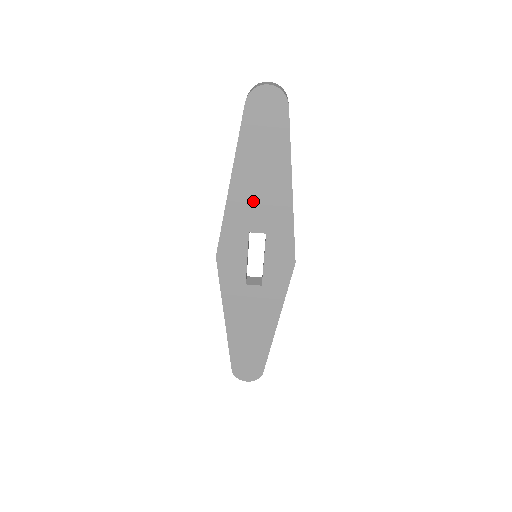
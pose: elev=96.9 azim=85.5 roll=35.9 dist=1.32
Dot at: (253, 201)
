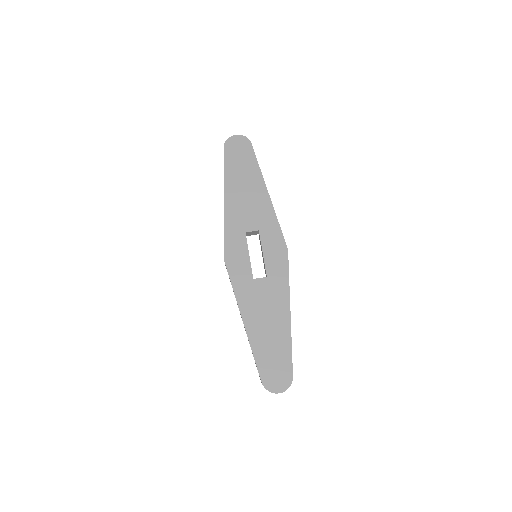
Dot at: (243, 208)
